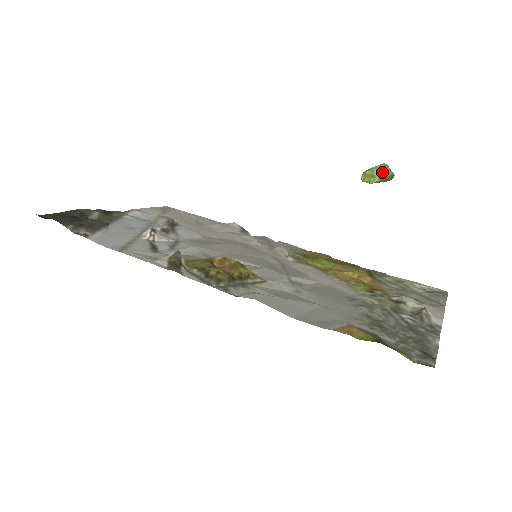
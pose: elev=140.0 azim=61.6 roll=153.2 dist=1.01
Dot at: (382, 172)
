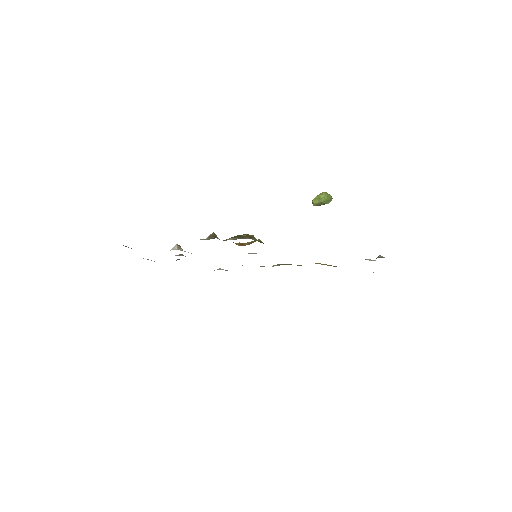
Dot at: (325, 195)
